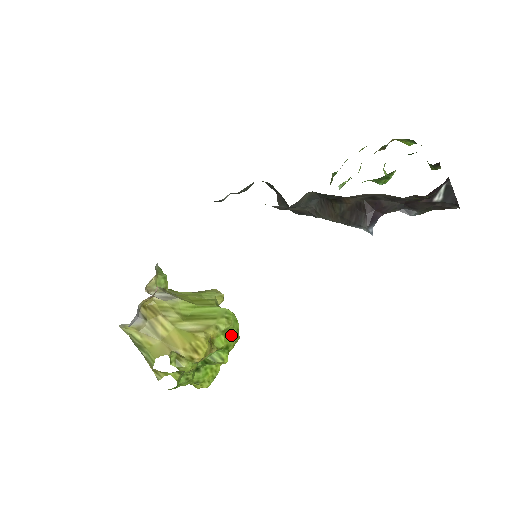
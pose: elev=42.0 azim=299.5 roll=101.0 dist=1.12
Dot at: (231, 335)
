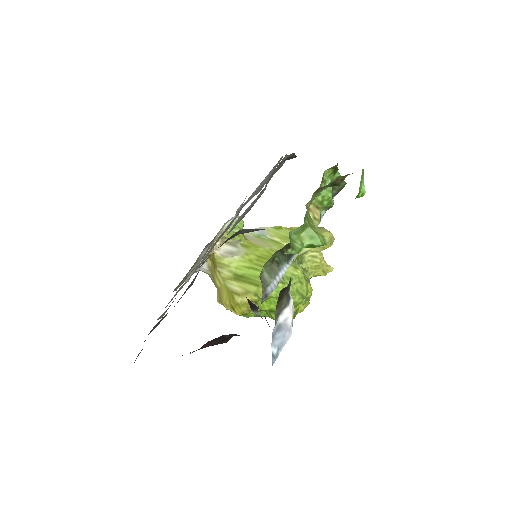
Dot at: (276, 302)
